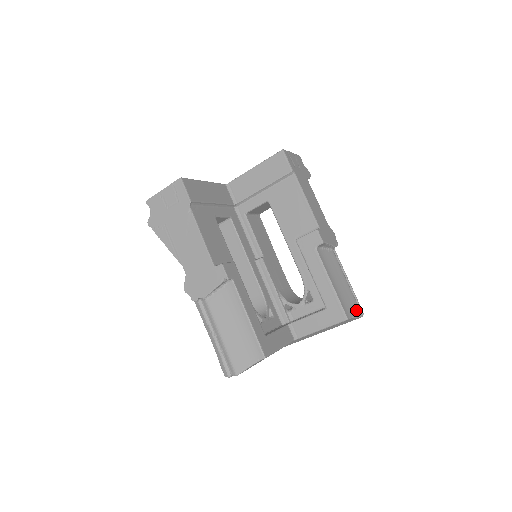
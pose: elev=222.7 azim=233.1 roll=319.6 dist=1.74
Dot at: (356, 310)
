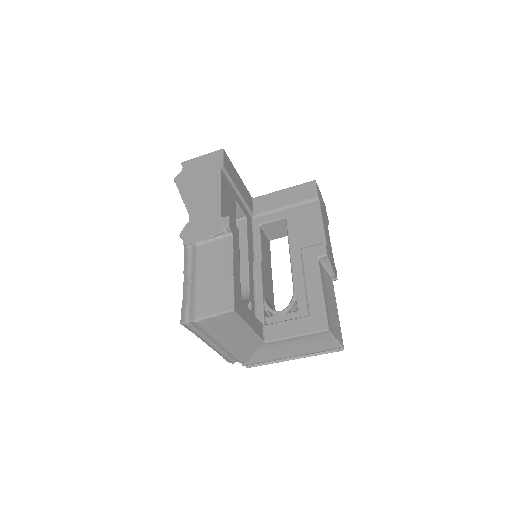
Dot at: (338, 335)
